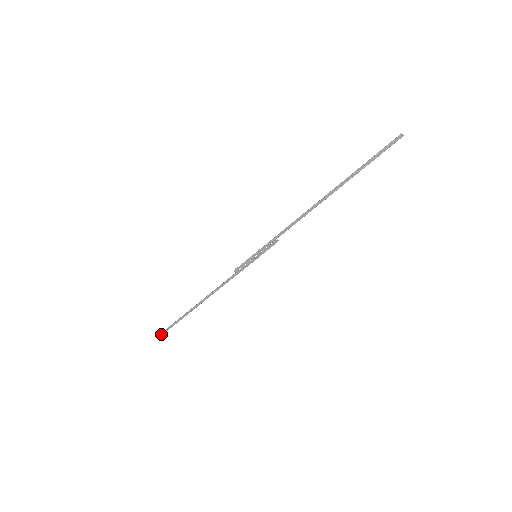
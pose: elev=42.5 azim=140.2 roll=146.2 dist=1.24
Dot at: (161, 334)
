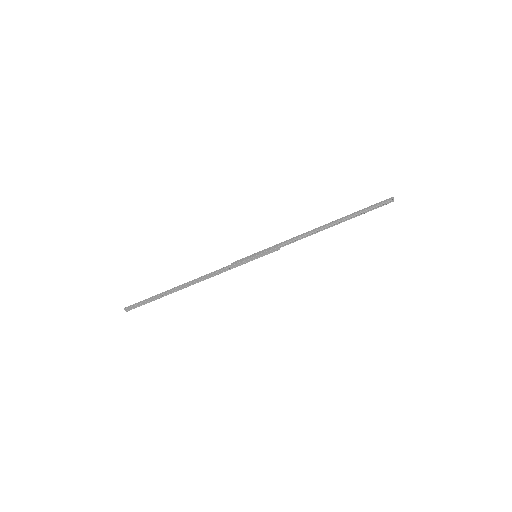
Dot at: (124, 308)
